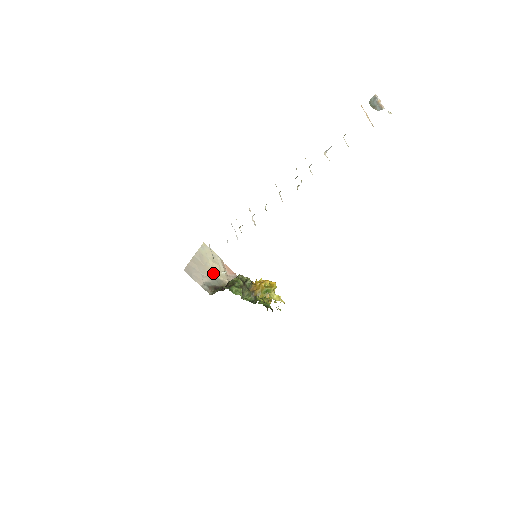
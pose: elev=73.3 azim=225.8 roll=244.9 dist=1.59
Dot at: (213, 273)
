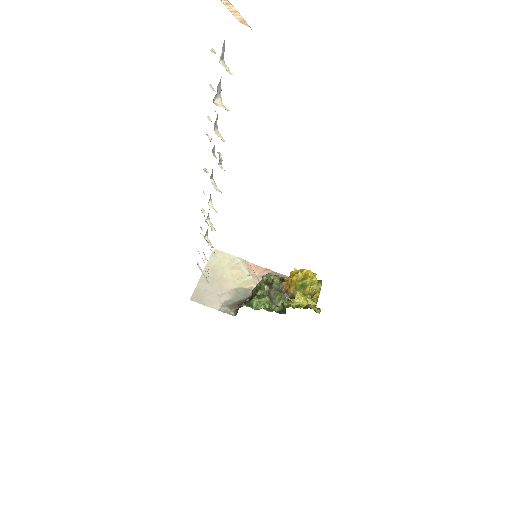
Dot at: (234, 284)
